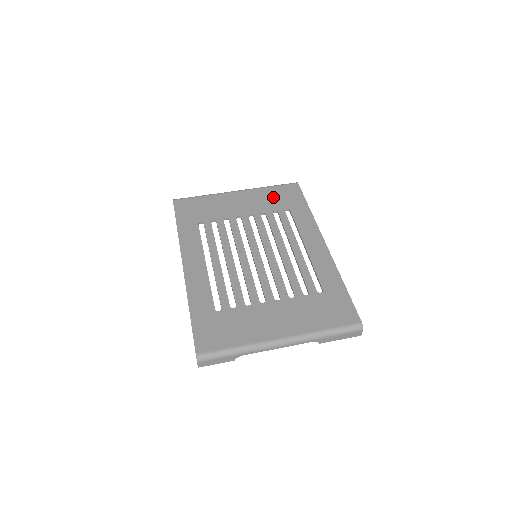
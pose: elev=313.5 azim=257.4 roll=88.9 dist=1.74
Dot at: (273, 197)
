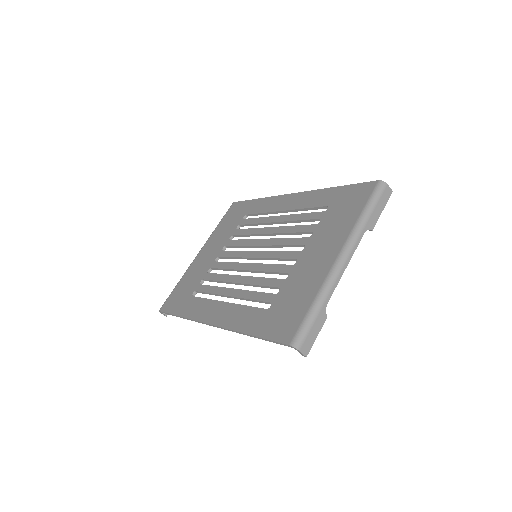
Dot at: (226, 225)
